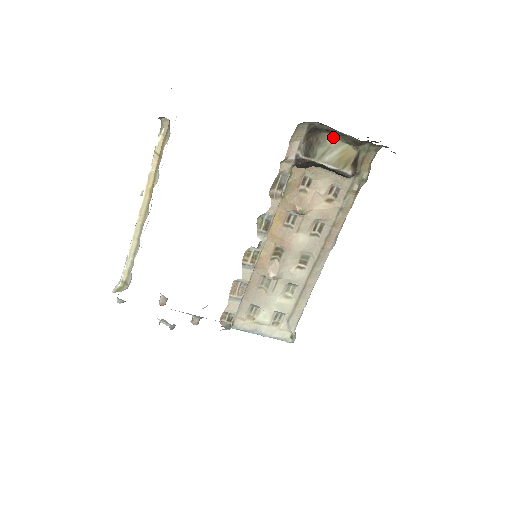
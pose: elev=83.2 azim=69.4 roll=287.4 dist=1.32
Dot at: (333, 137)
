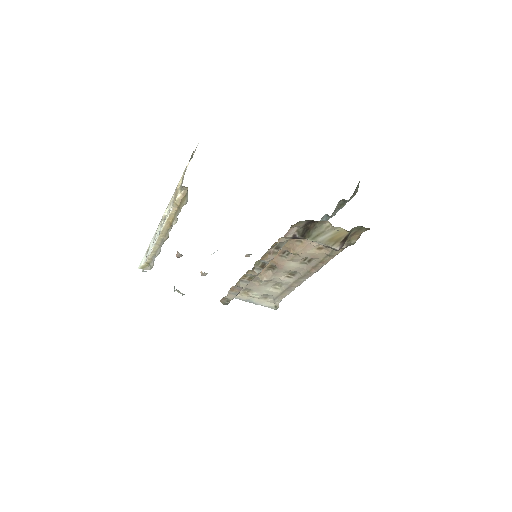
Dot at: (329, 223)
